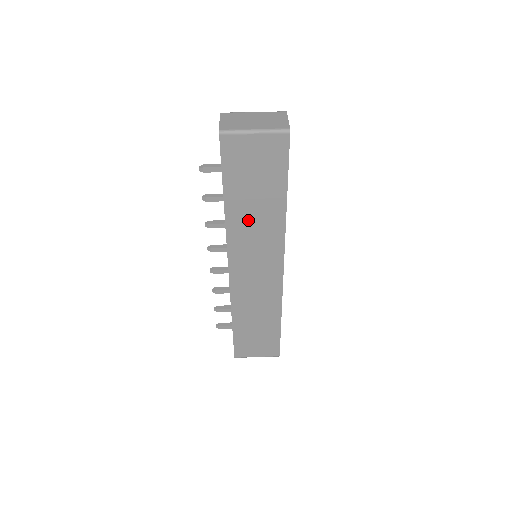
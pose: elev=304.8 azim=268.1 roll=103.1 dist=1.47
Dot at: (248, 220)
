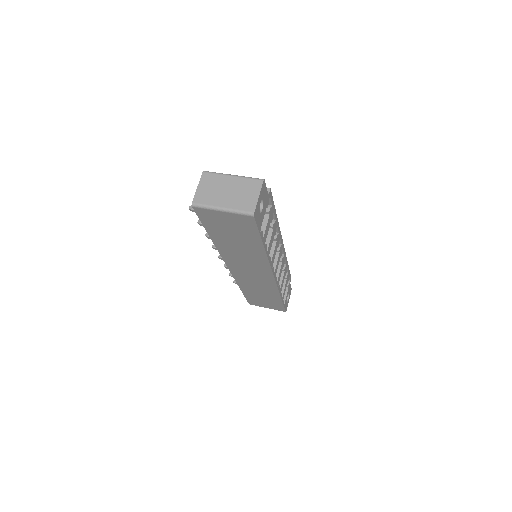
Dot at: (234, 250)
